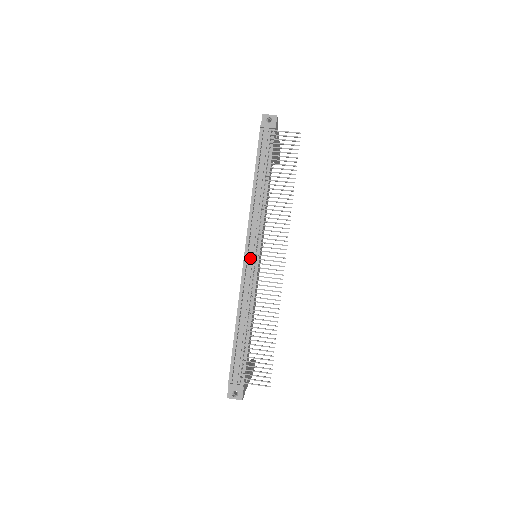
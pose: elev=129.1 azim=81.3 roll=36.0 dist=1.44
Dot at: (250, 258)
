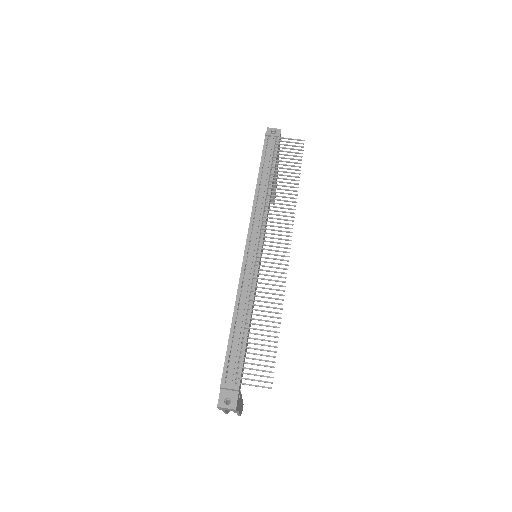
Dot at: (252, 248)
